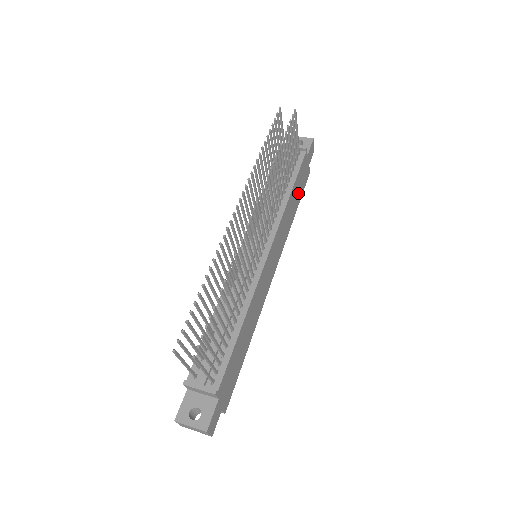
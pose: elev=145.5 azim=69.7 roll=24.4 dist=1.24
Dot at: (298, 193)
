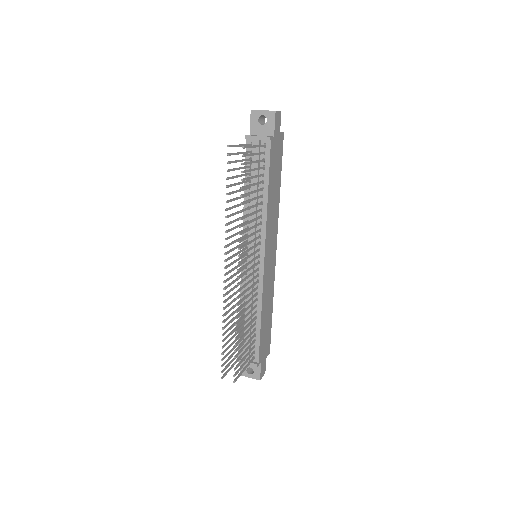
Dot at: (276, 173)
